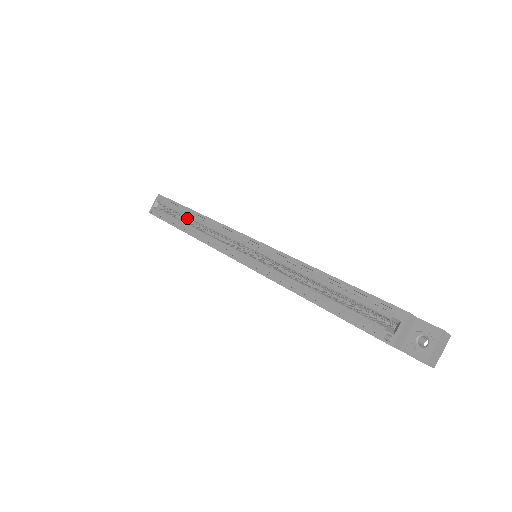
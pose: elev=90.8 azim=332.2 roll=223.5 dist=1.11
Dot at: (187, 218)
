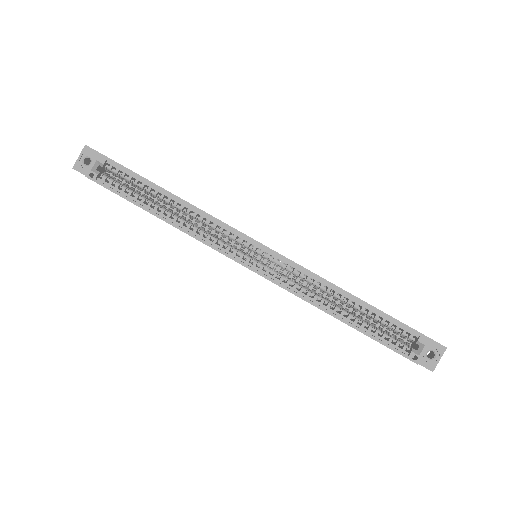
Dot at: (153, 196)
